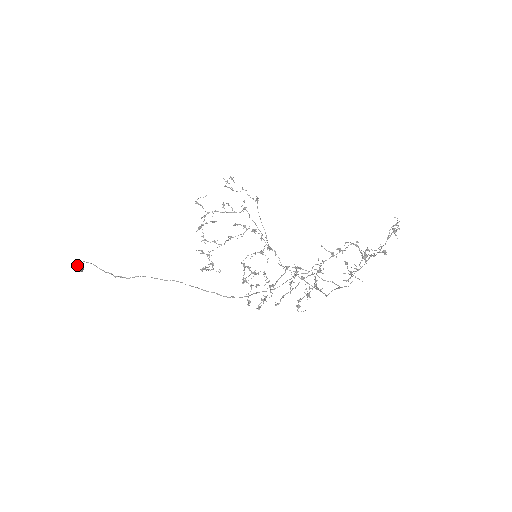
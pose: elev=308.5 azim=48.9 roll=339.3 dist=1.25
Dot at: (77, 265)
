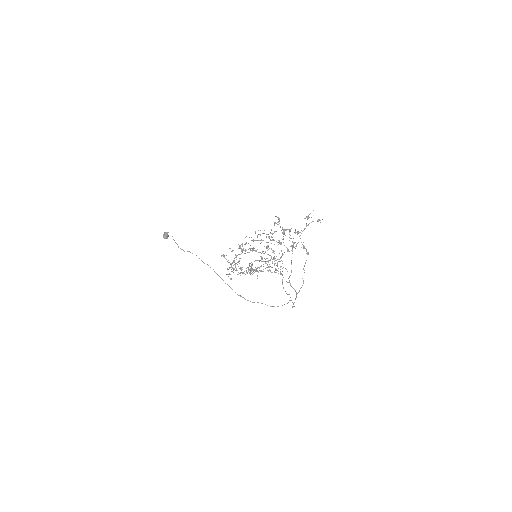
Dot at: (165, 233)
